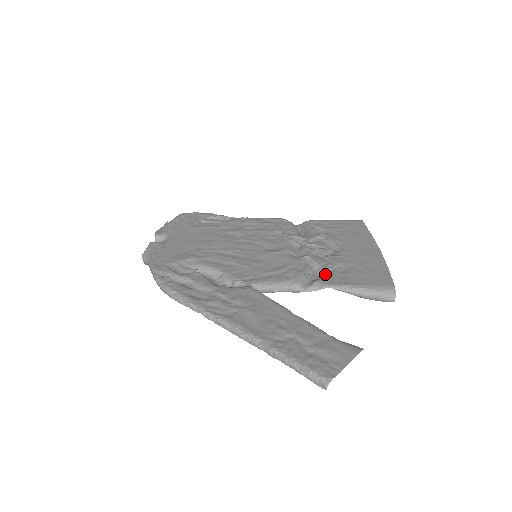
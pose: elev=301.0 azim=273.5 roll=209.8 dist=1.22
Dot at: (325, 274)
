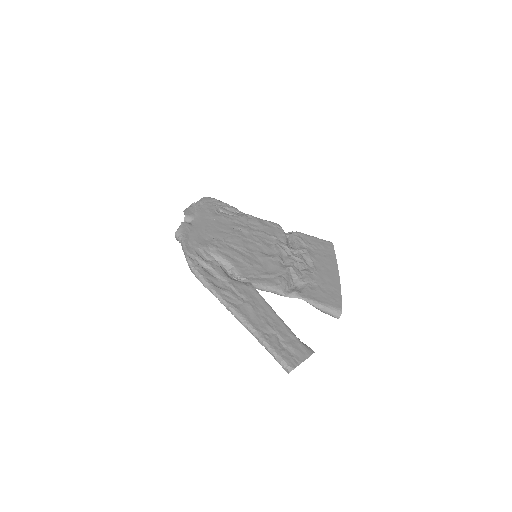
Dot at: (300, 286)
